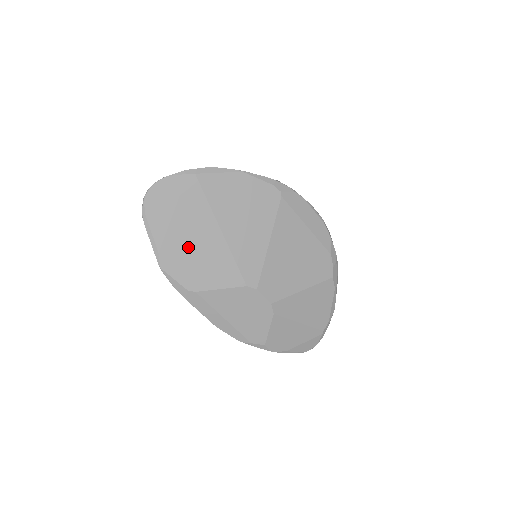
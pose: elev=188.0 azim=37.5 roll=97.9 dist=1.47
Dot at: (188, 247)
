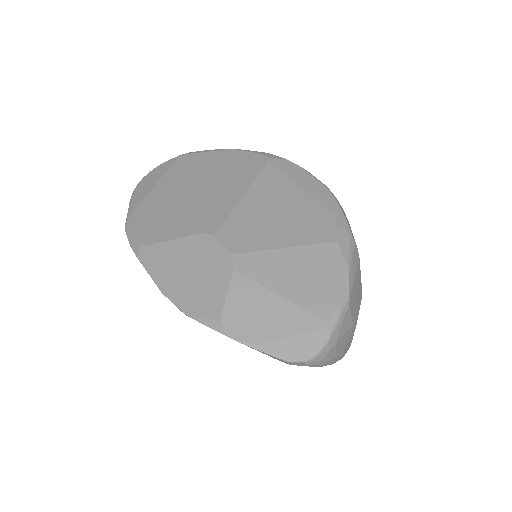
Dot at: (157, 207)
